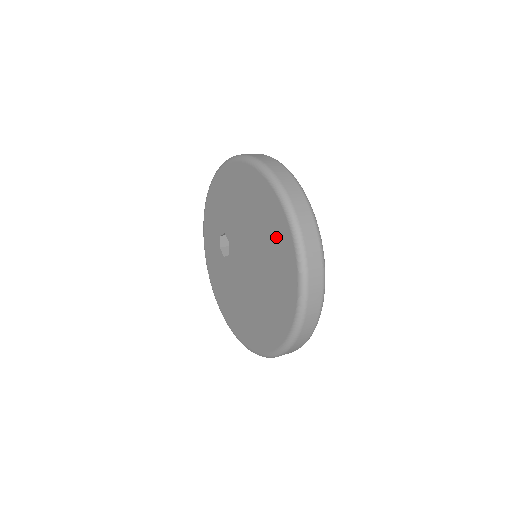
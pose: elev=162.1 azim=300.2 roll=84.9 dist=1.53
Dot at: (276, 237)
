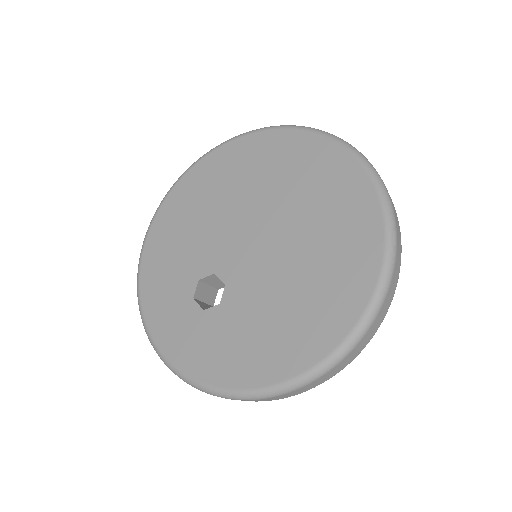
Dot at: (262, 157)
